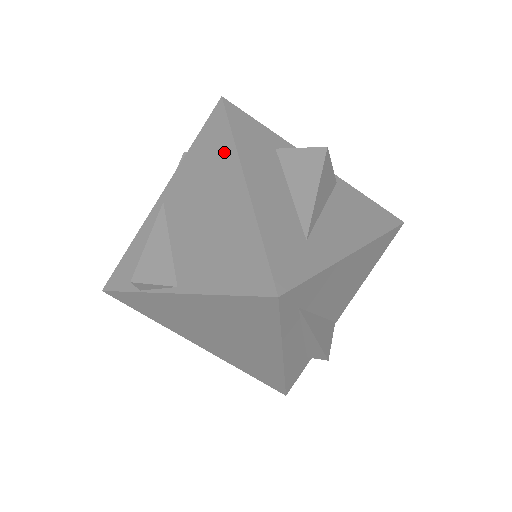
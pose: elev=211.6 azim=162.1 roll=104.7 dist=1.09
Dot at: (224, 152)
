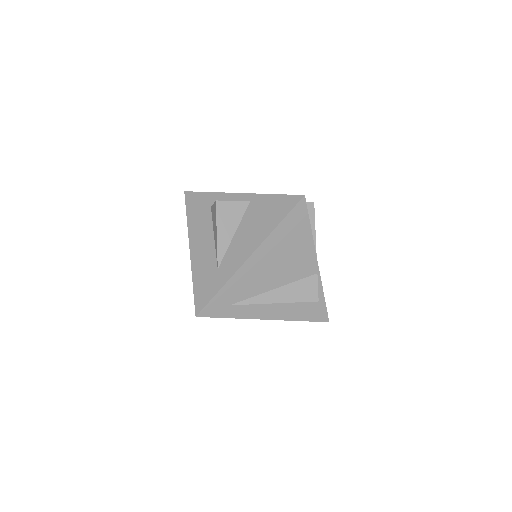
Dot at: occluded
